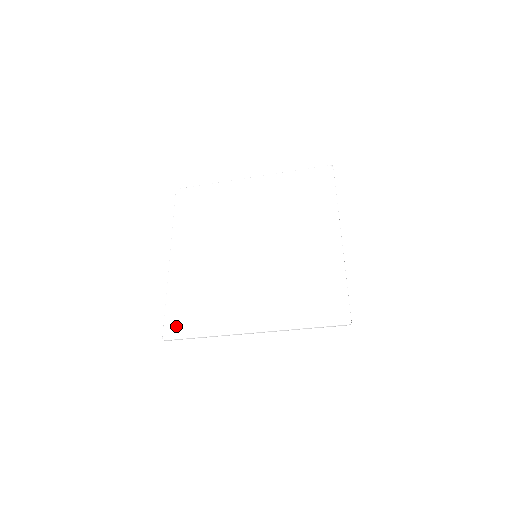
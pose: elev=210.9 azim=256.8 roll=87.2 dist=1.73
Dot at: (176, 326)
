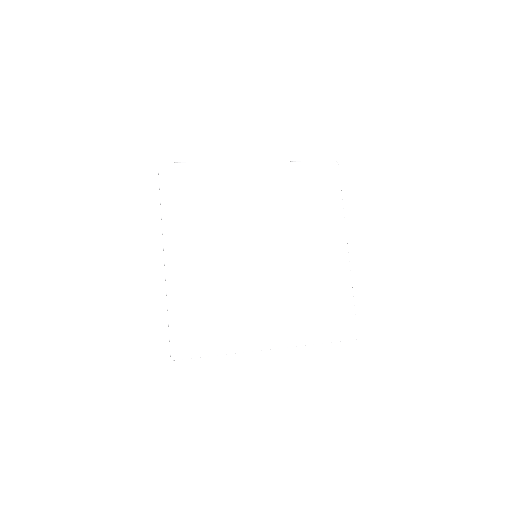
Dot at: (185, 344)
